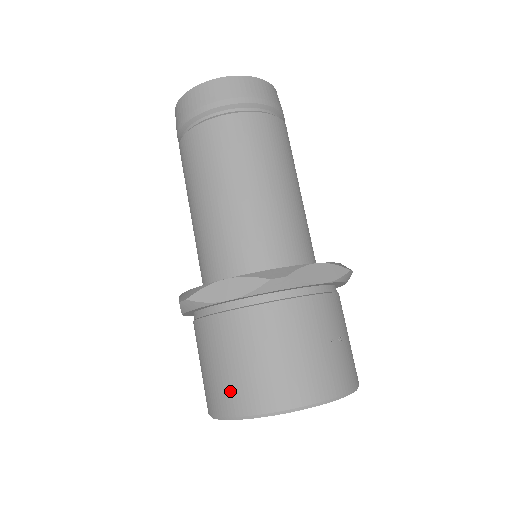
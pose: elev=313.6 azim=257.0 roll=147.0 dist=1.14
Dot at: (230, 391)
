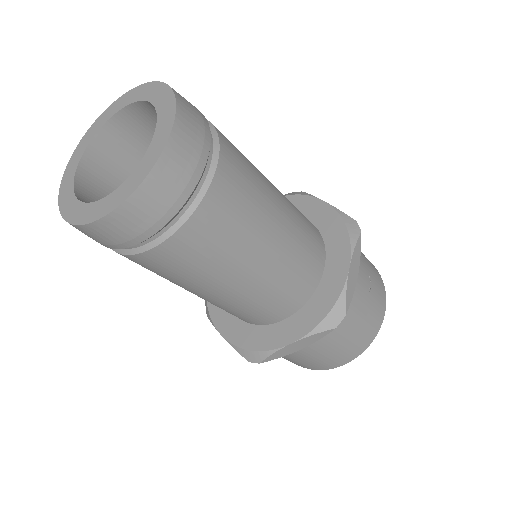
Dot at: (318, 365)
